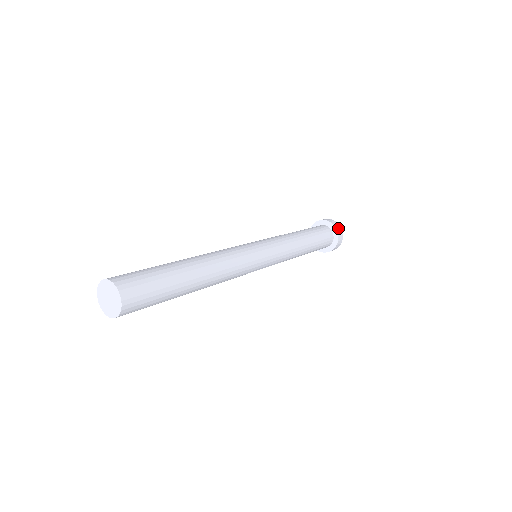
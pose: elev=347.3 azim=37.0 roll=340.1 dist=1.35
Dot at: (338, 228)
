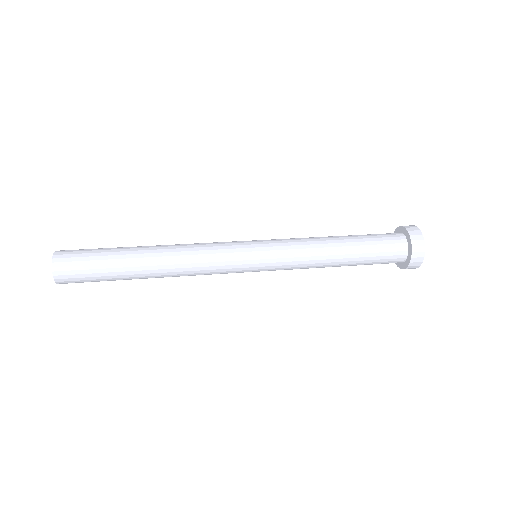
Dot at: (417, 252)
